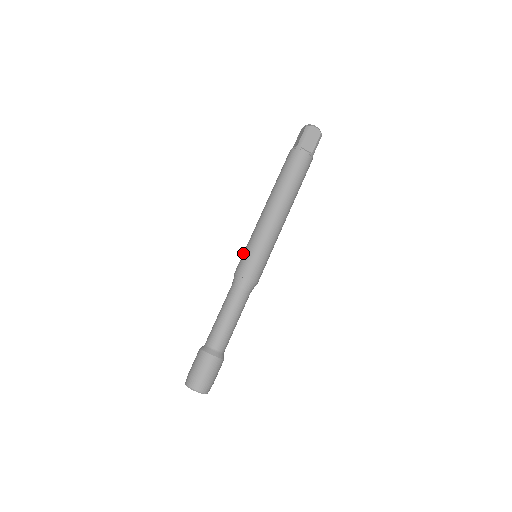
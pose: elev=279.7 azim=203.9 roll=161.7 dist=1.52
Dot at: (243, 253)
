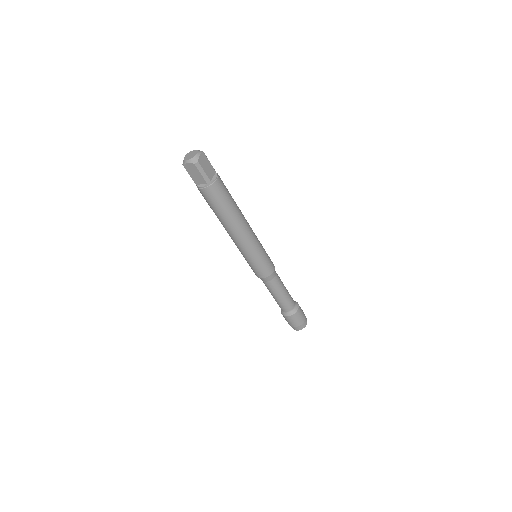
Dot at: occluded
